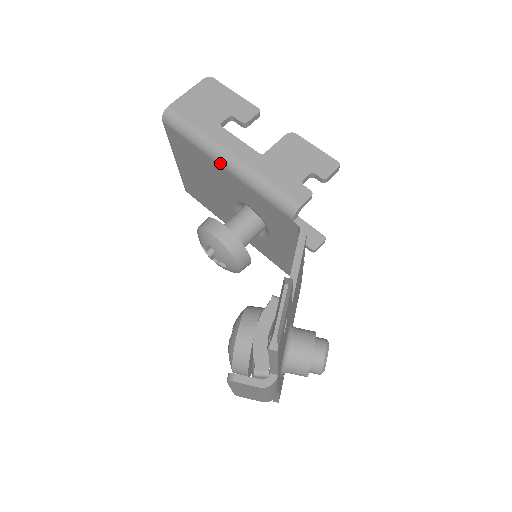
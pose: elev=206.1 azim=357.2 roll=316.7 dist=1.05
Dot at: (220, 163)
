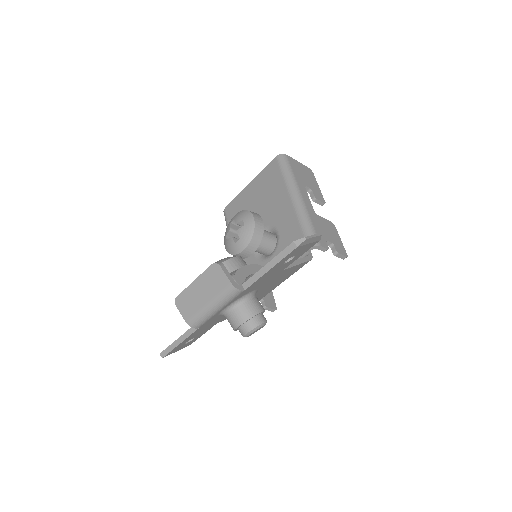
Dot at: (291, 196)
